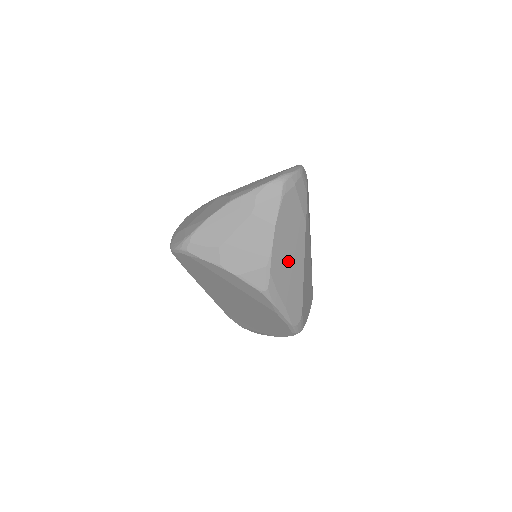
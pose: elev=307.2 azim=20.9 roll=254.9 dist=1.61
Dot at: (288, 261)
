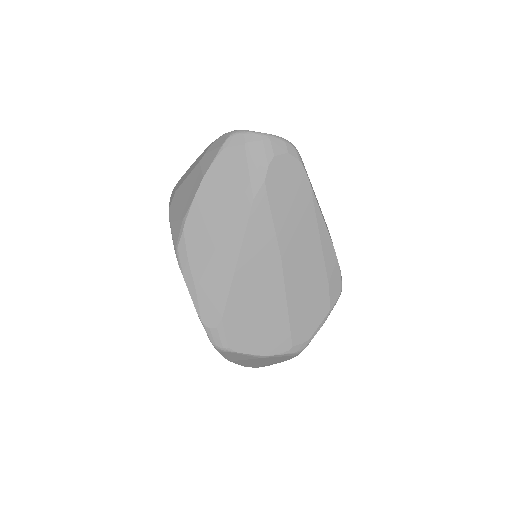
Dot at: (213, 232)
